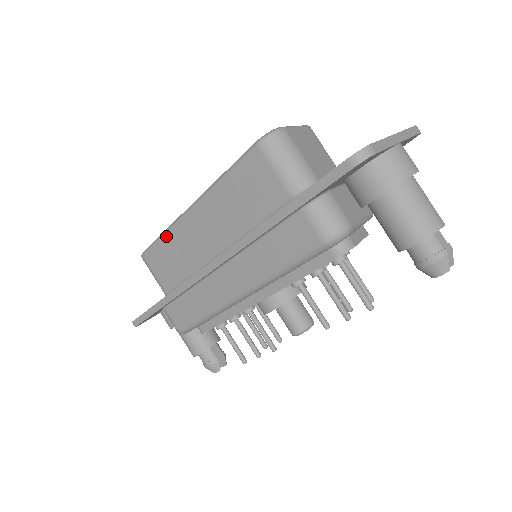
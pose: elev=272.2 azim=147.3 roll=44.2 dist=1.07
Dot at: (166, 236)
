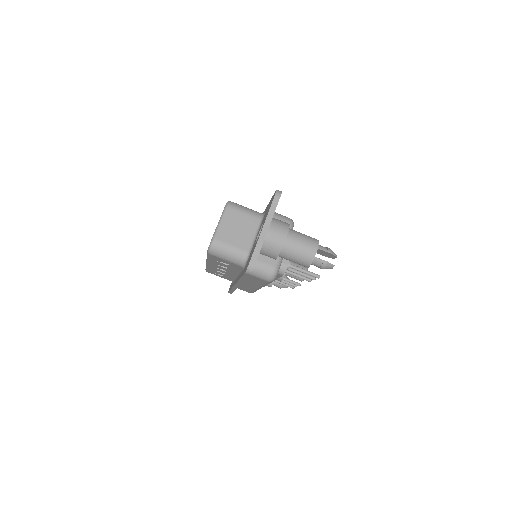
Dot at: occluded
